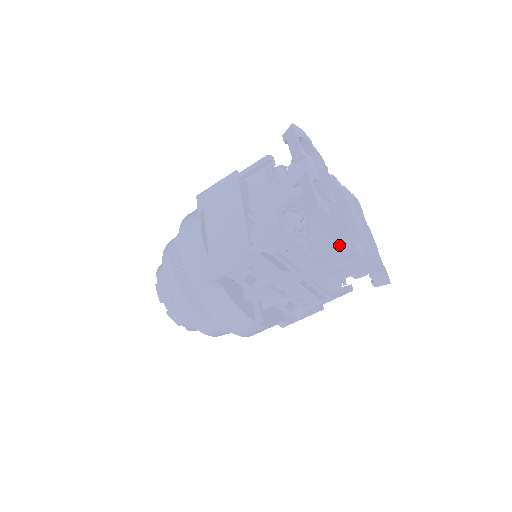
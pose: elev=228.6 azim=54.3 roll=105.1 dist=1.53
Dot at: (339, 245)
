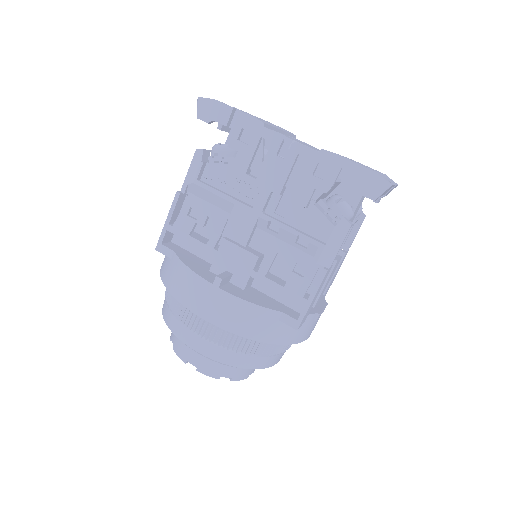
Dot at: (257, 140)
